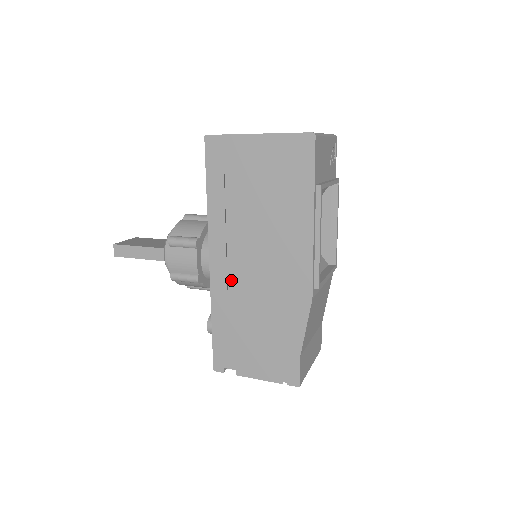
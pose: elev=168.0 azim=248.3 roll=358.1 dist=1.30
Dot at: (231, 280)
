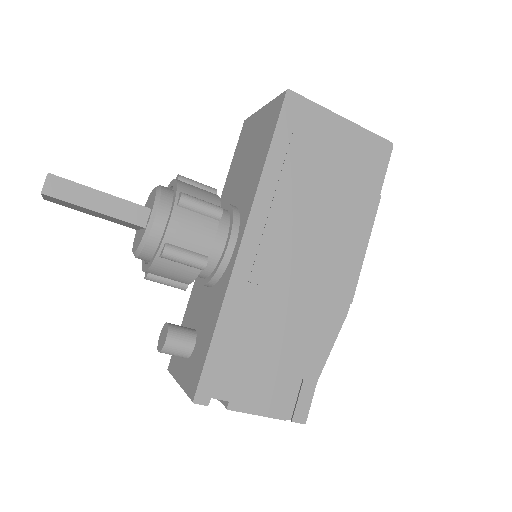
Dot at: (263, 272)
